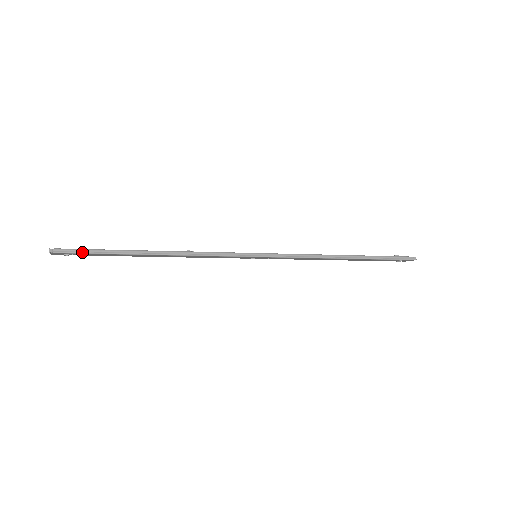
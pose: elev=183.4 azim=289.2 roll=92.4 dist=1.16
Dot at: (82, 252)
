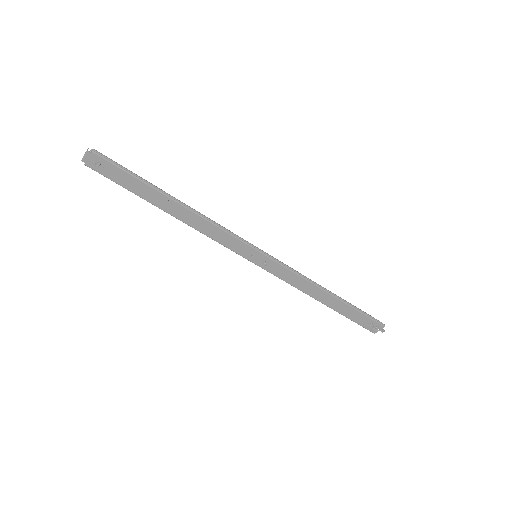
Dot at: (116, 164)
